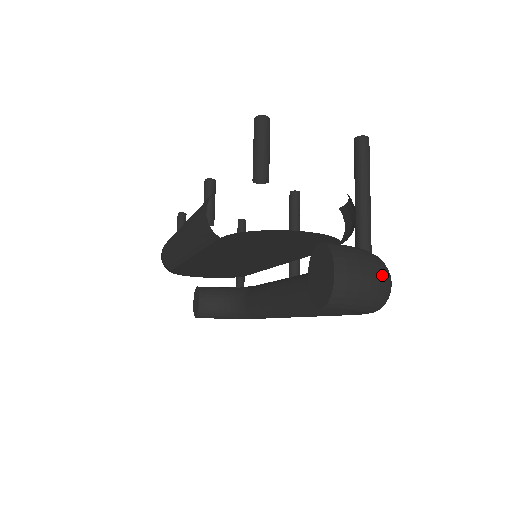
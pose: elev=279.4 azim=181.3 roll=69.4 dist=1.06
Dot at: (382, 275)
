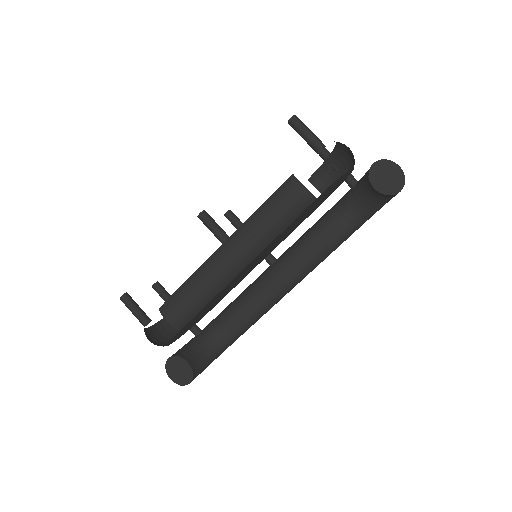
Dot at: occluded
